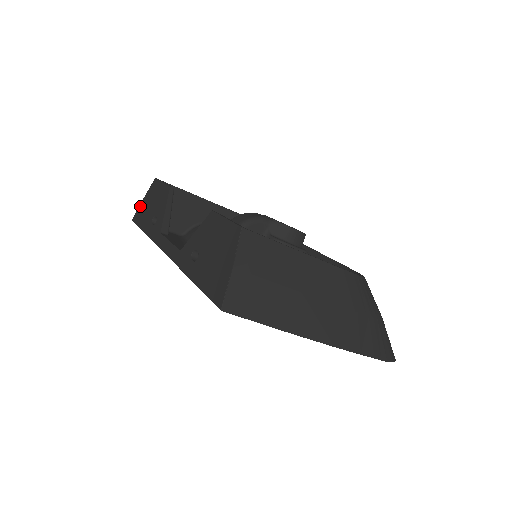
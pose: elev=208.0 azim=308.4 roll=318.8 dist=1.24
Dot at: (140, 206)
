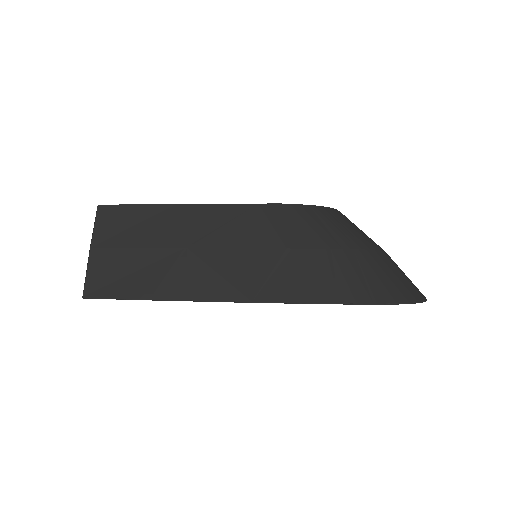
Dot at: occluded
